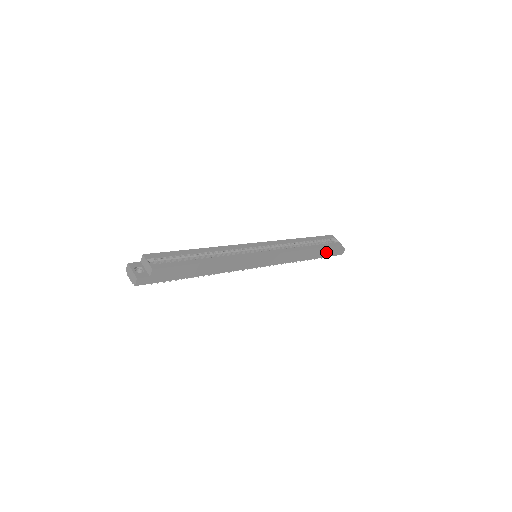
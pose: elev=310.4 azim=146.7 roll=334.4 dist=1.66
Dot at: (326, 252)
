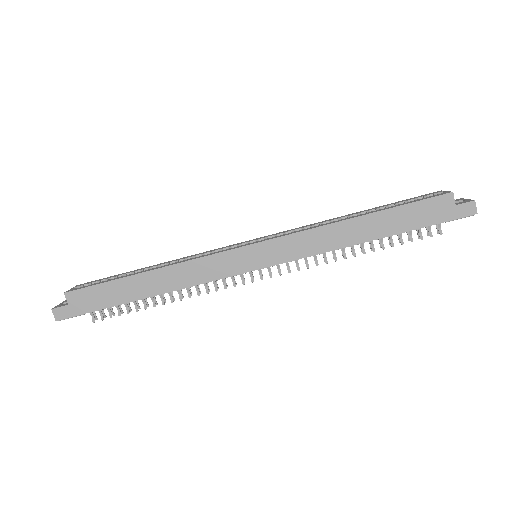
Dot at: (416, 216)
